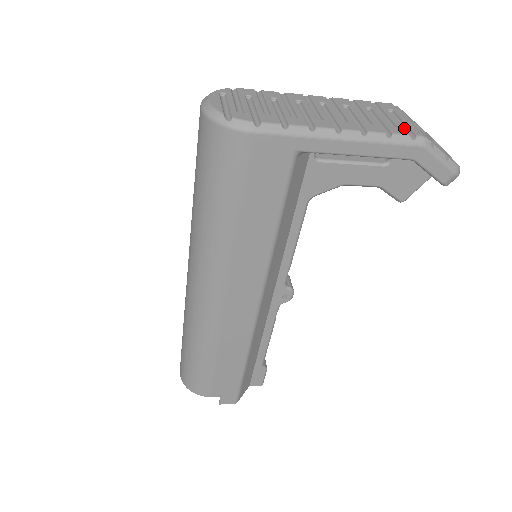
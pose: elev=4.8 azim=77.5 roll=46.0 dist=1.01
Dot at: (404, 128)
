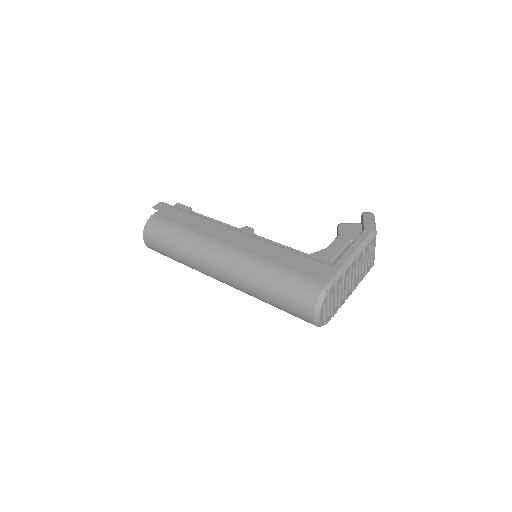
Dot at: (371, 260)
